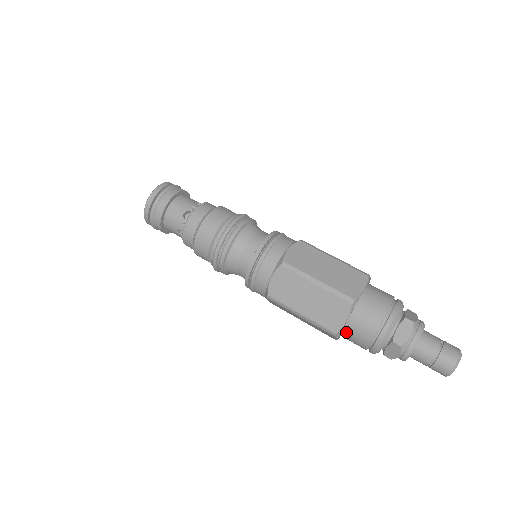
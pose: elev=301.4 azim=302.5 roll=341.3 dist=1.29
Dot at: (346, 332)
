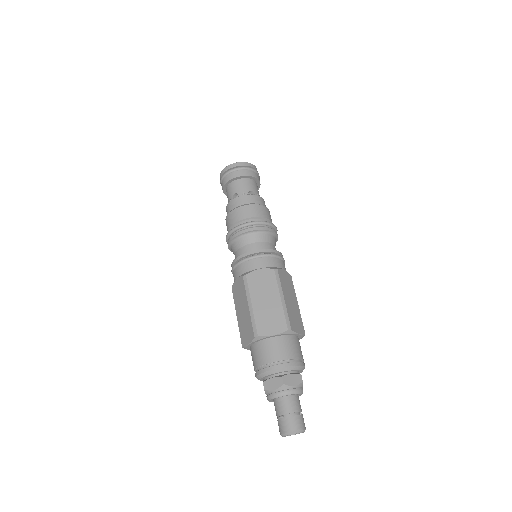
Dot at: (262, 343)
